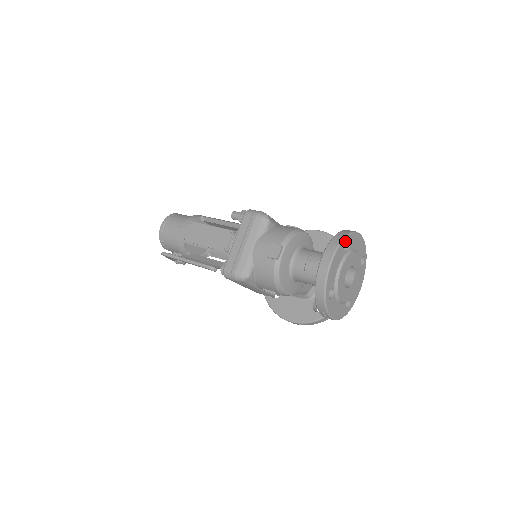
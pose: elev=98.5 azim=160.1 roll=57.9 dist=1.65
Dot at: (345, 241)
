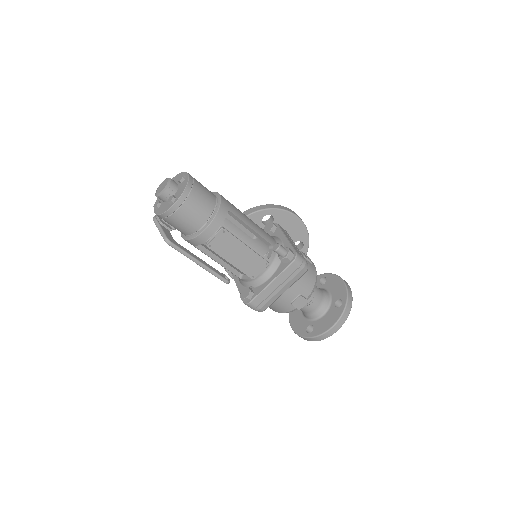
Dot at: (348, 310)
